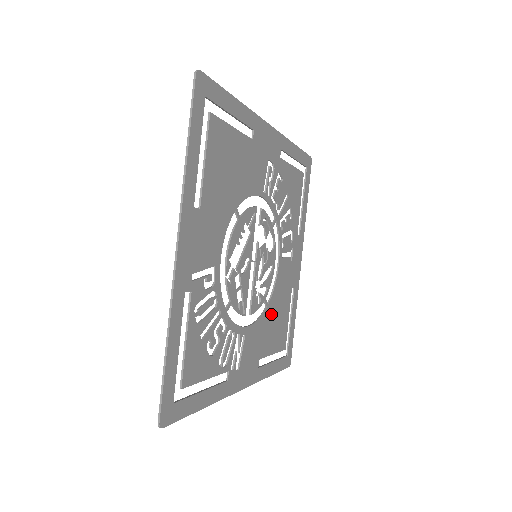
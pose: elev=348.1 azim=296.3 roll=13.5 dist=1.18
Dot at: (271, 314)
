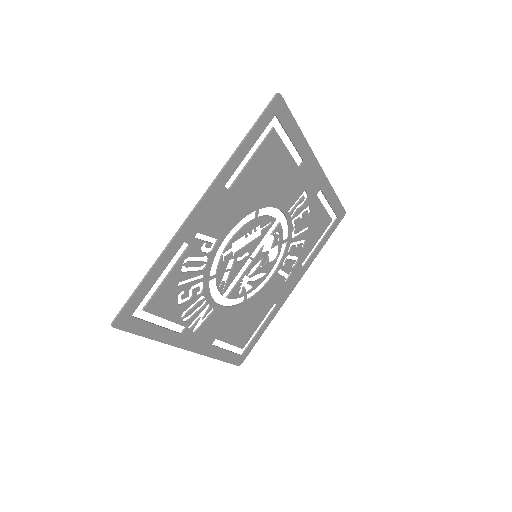
Dot at: (245, 311)
